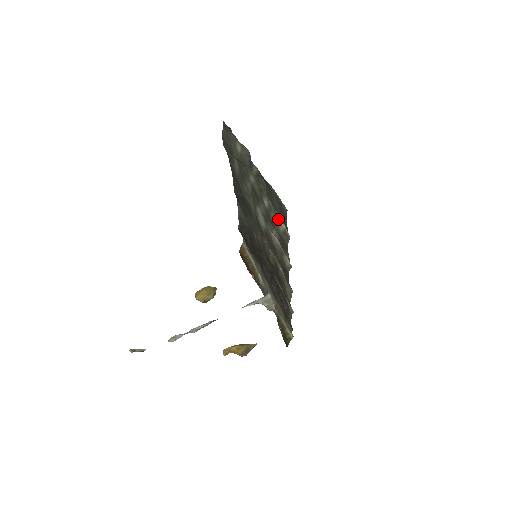
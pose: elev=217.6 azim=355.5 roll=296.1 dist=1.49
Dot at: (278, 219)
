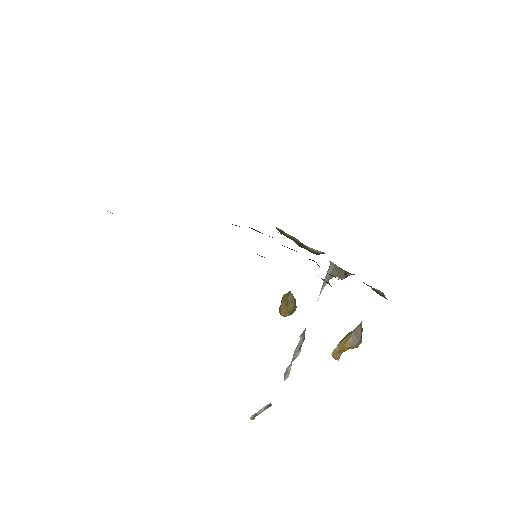
Dot at: occluded
